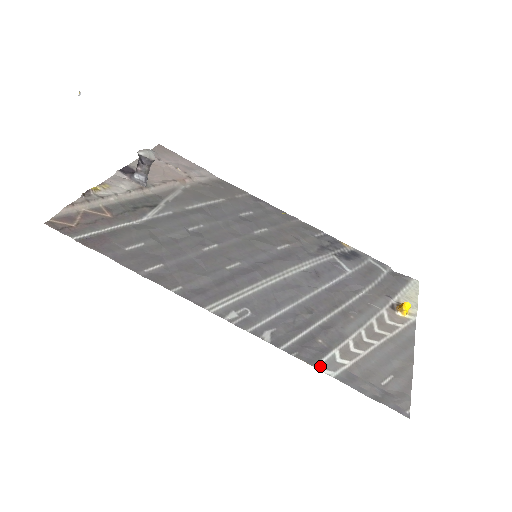
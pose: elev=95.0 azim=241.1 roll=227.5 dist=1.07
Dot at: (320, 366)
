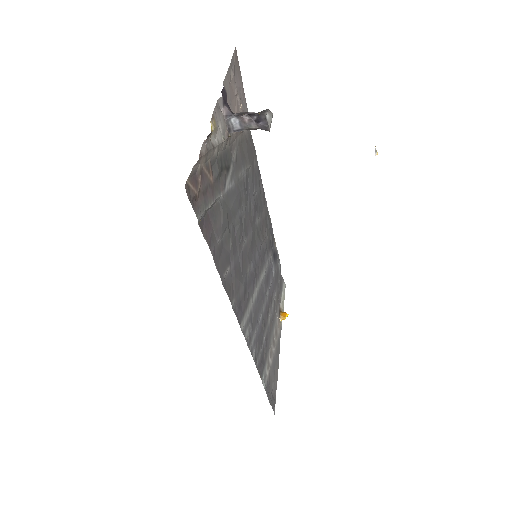
Dot at: (263, 379)
